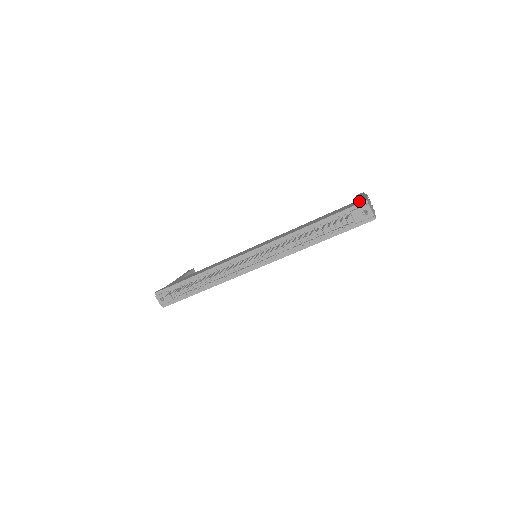
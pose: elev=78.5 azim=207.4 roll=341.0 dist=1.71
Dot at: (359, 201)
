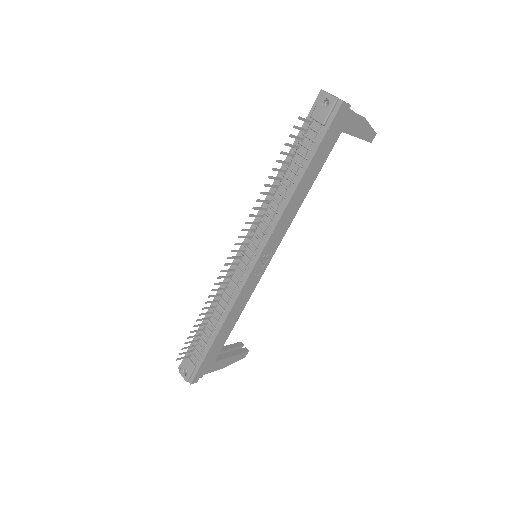
Dot at: occluded
